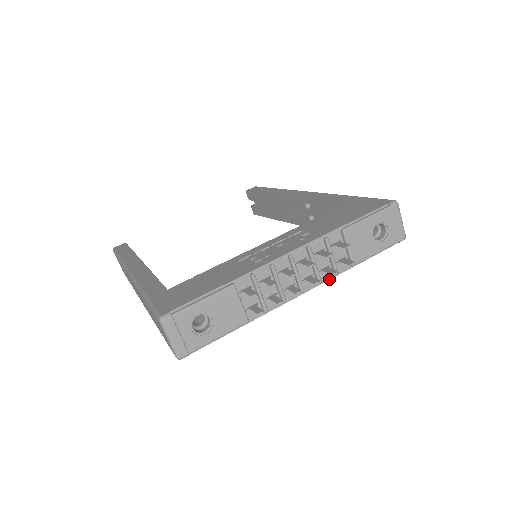
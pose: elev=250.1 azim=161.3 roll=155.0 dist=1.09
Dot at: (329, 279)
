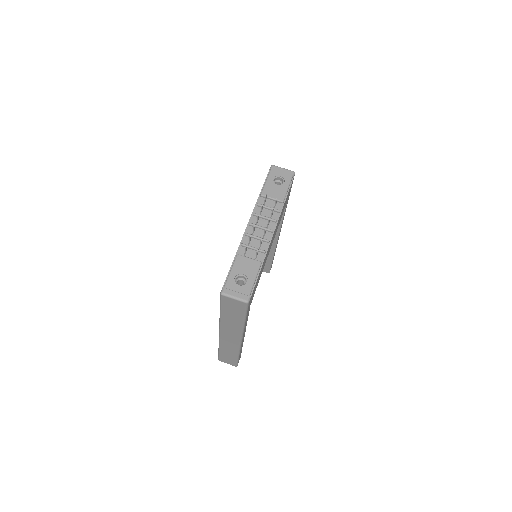
Dot at: (279, 217)
